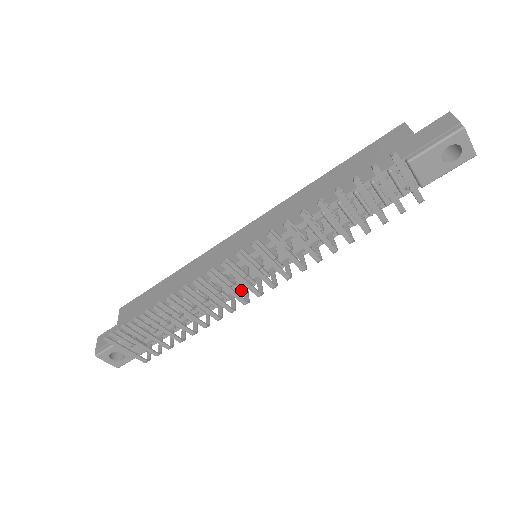
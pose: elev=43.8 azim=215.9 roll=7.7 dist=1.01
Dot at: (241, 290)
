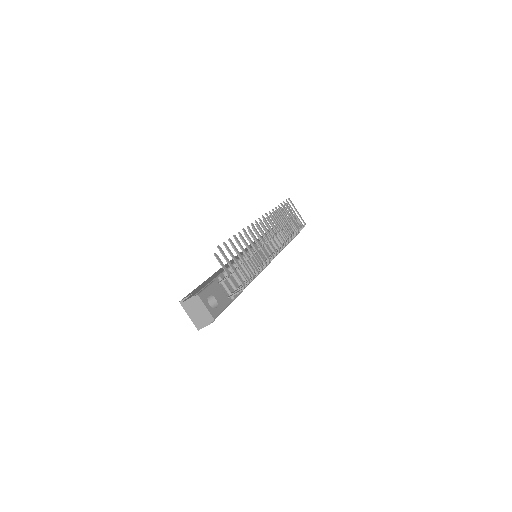
Dot at: occluded
